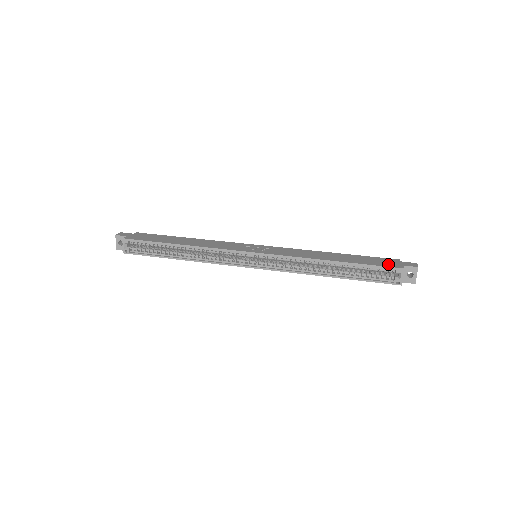
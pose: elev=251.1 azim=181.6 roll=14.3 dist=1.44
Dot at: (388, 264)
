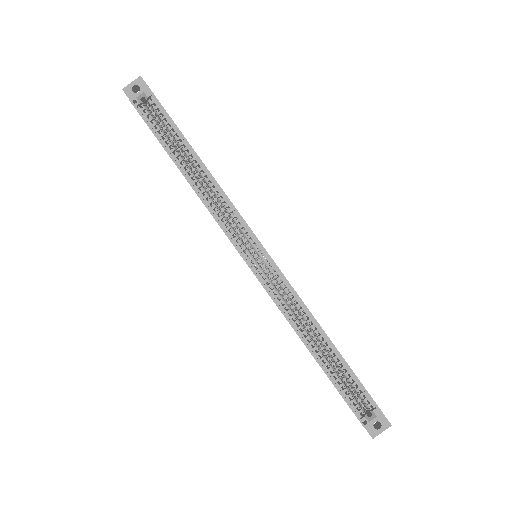
Dot at: occluded
